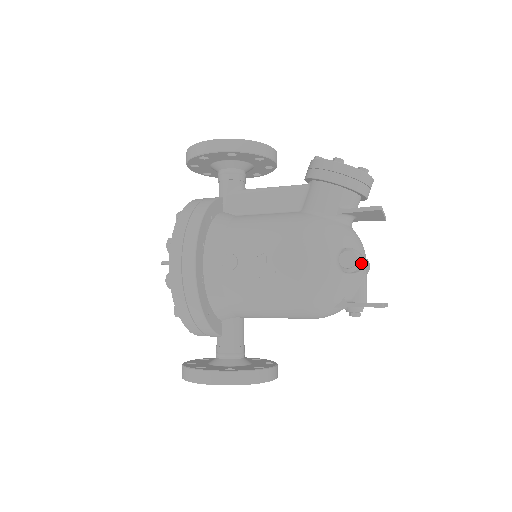
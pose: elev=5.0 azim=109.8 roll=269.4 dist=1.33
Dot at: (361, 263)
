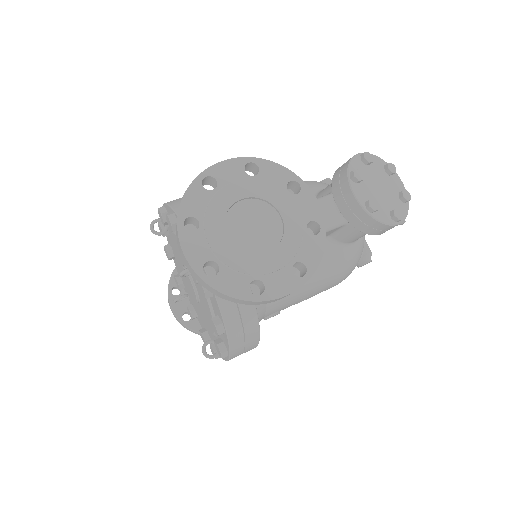
Dot at: occluded
